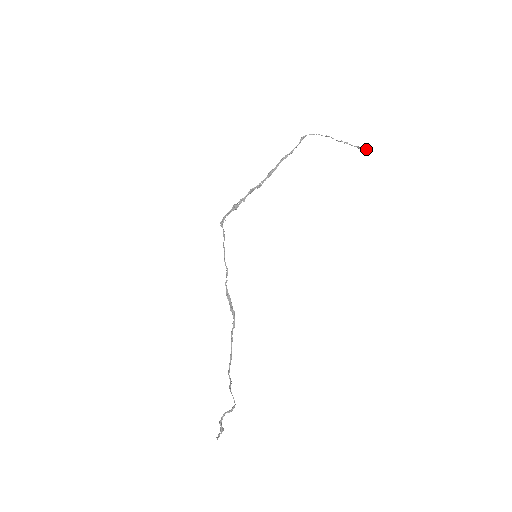
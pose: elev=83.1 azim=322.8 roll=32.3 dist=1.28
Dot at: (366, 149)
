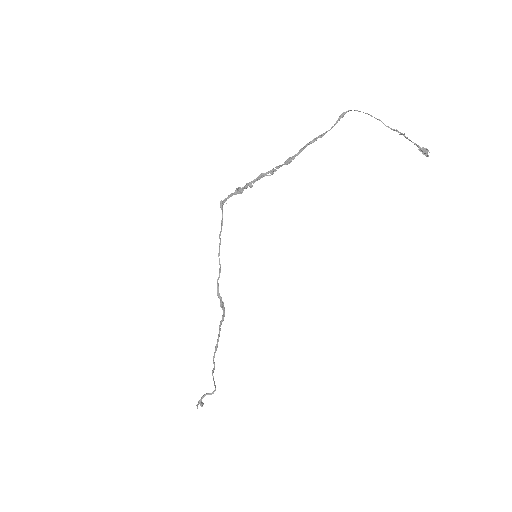
Dot at: (427, 151)
